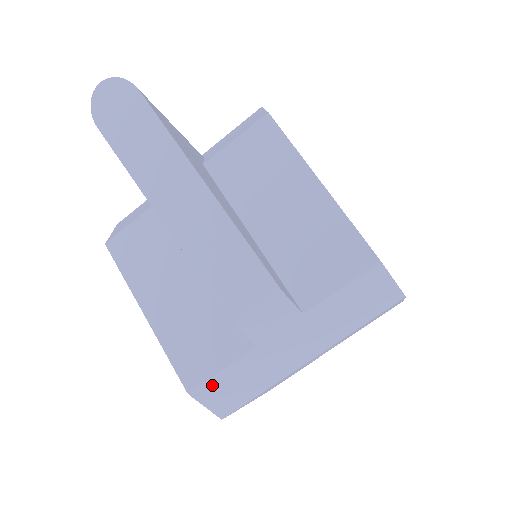
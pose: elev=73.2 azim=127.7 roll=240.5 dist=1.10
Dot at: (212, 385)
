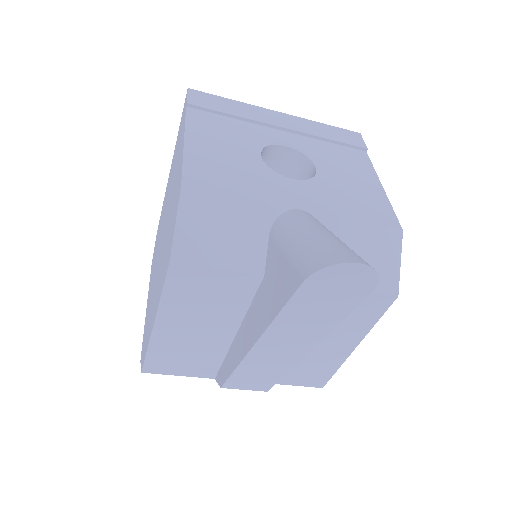
Dot at: occluded
